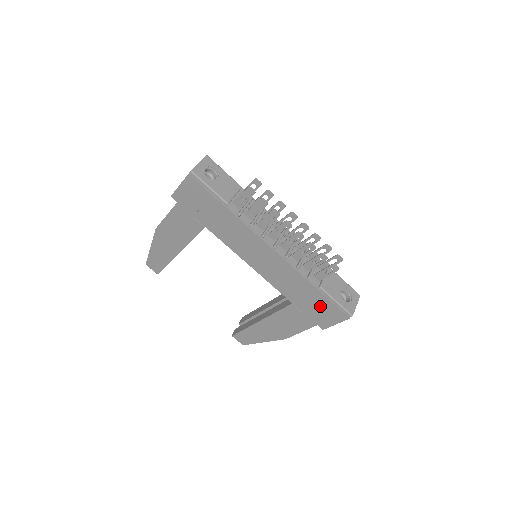
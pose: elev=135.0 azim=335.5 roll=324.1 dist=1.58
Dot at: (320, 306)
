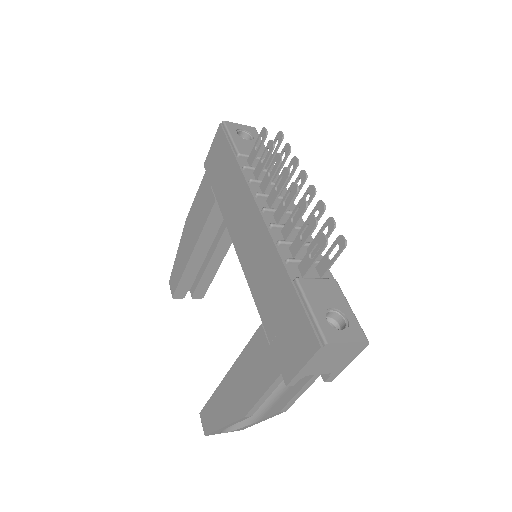
Dot at: (289, 322)
